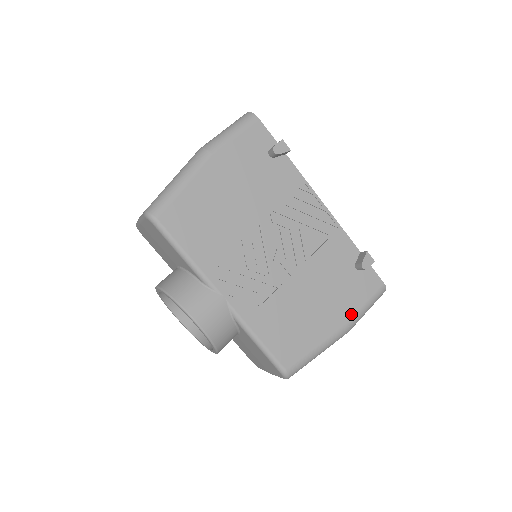
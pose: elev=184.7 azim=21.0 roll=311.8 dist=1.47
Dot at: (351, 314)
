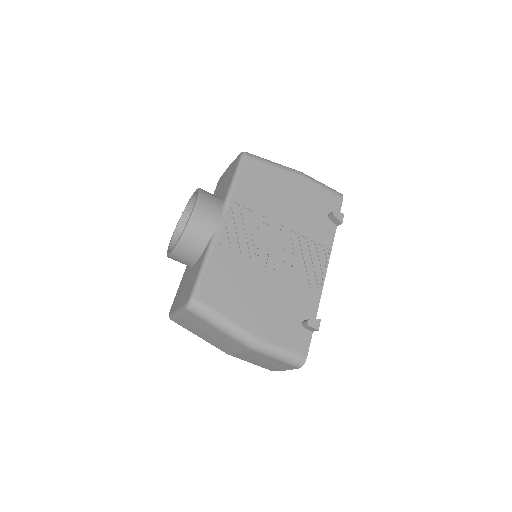
Dot at: (268, 337)
